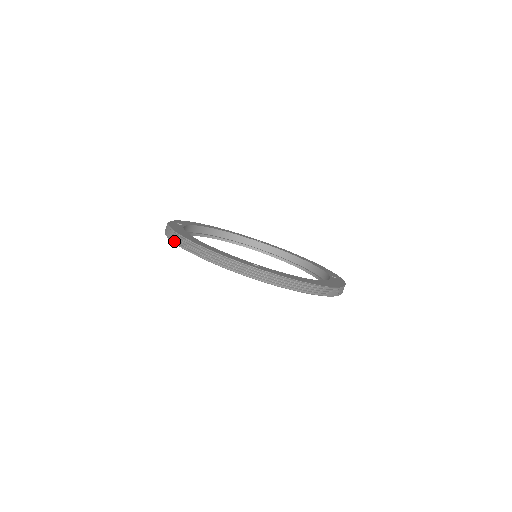
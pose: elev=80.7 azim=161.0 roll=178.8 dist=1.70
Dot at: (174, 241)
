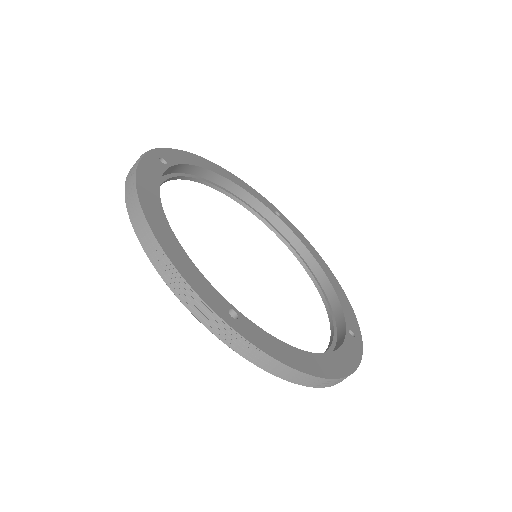
Dot at: (128, 203)
